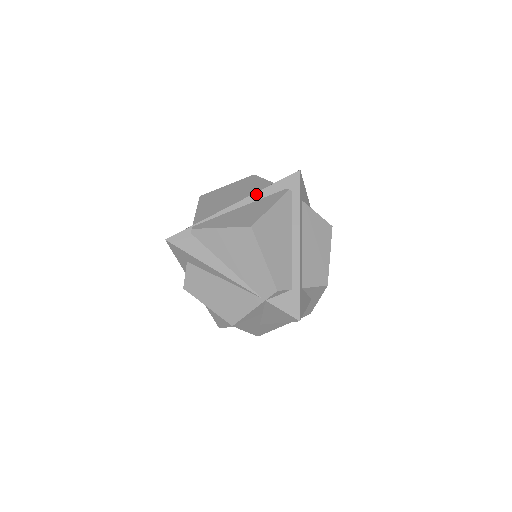
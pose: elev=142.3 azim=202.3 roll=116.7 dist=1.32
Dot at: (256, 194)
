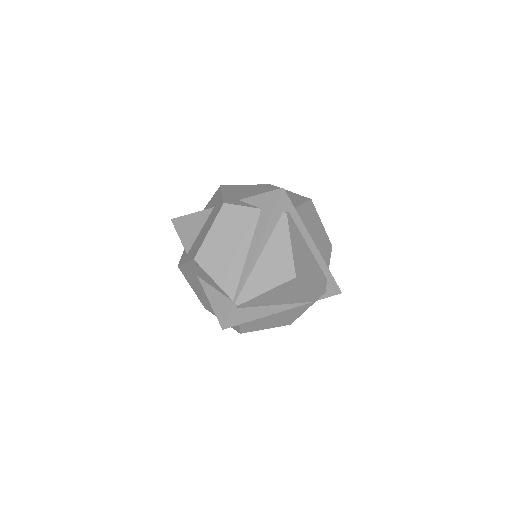
Dot at: (264, 237)
